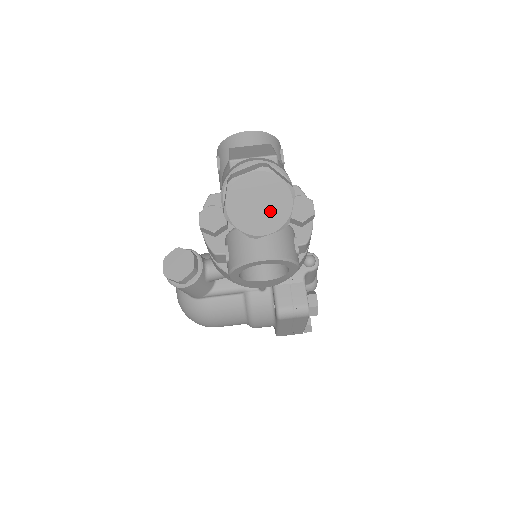
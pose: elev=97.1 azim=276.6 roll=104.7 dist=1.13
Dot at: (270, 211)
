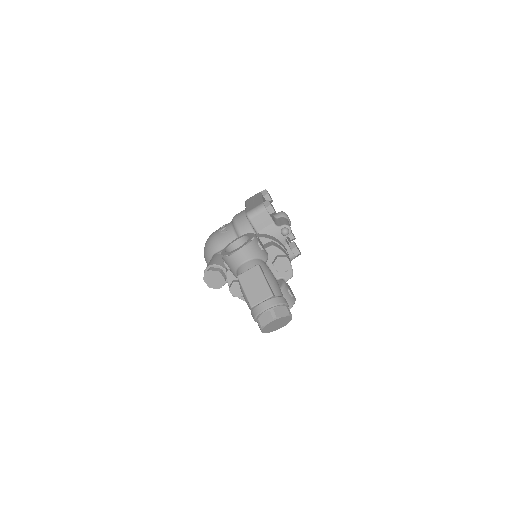
Dot at: (282, 323)
